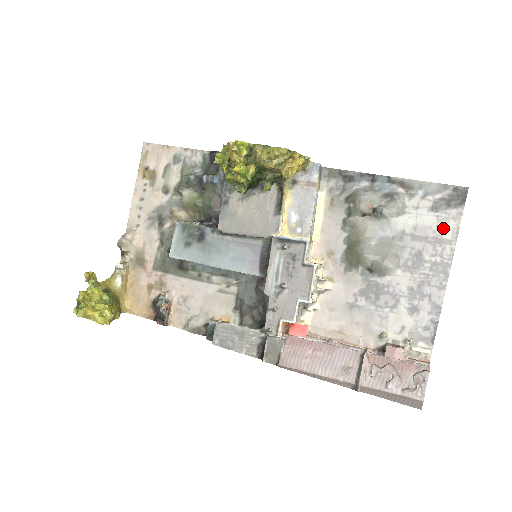
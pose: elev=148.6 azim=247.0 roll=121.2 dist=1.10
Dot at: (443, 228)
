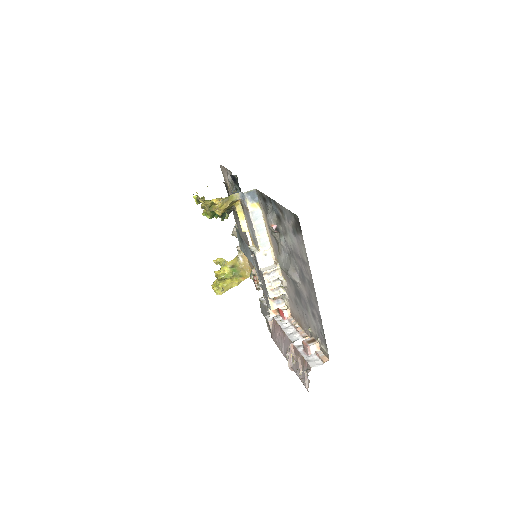
Dot at: (301, 251)
